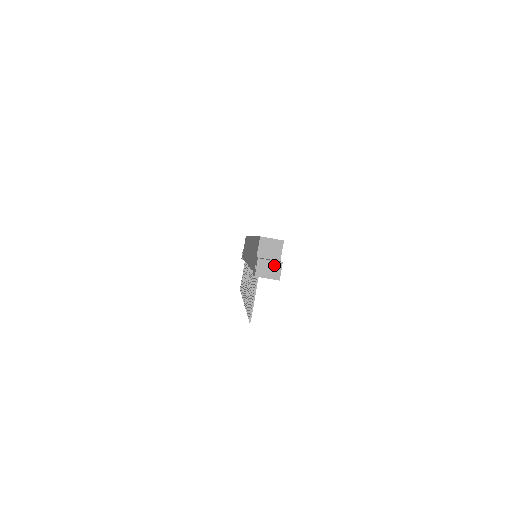
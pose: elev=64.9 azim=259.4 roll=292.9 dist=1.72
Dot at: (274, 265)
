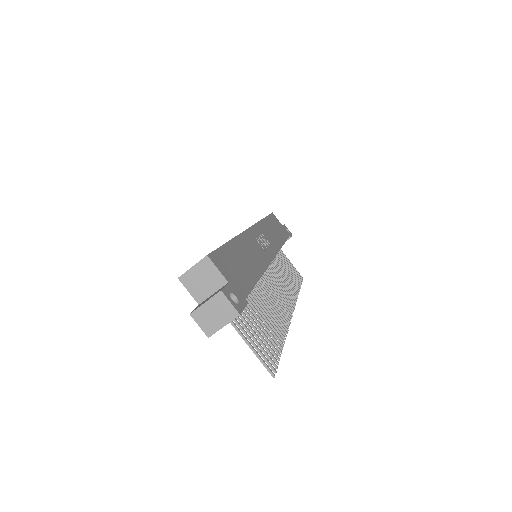
Dot at: (215, 304)
